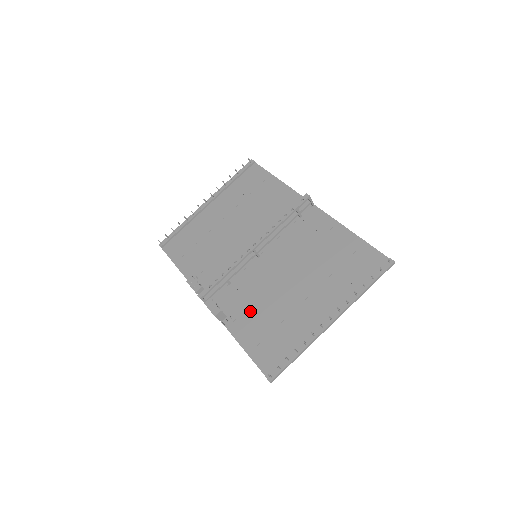
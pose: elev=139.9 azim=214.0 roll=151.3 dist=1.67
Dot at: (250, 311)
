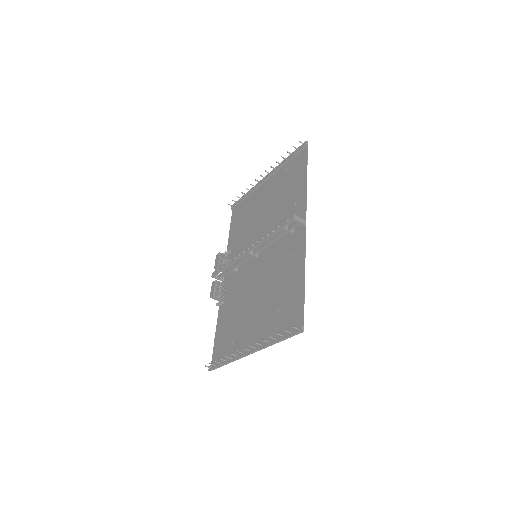
Dot at: (231, 305)
